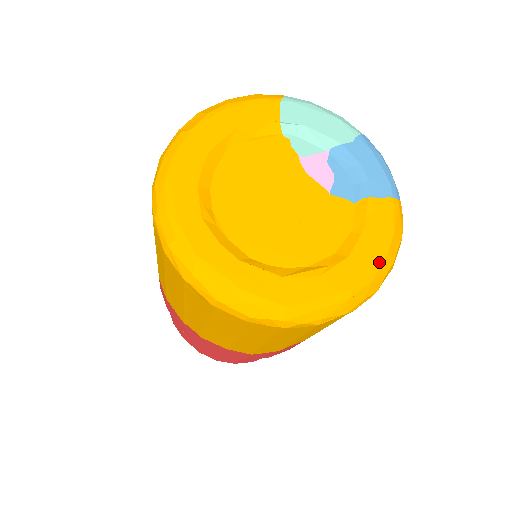
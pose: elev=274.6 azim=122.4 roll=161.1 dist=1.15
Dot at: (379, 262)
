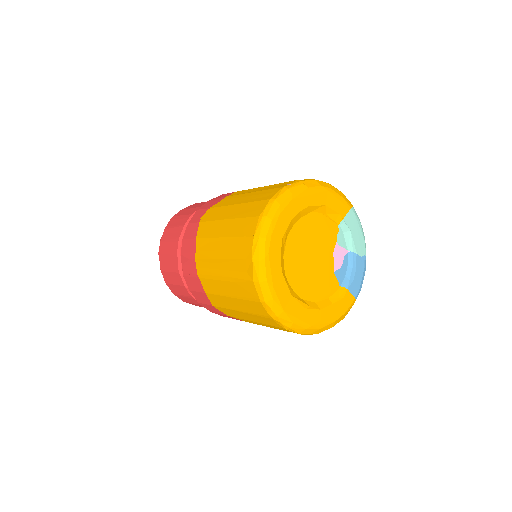
Dot at: (329, 323)
